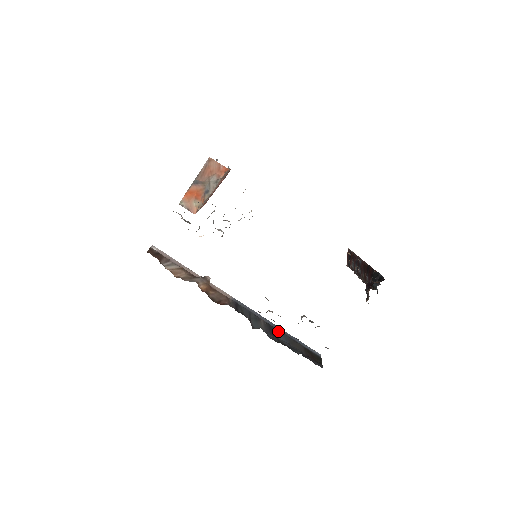
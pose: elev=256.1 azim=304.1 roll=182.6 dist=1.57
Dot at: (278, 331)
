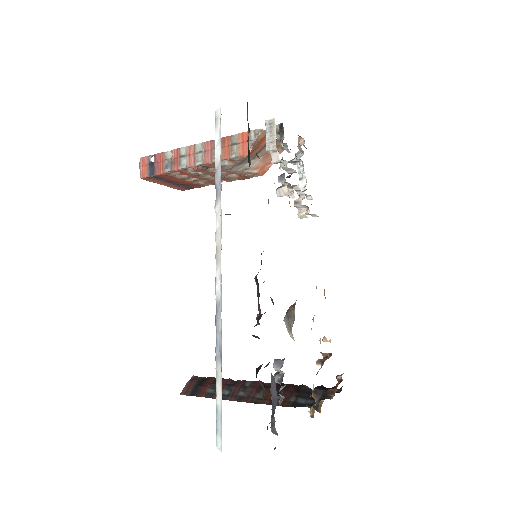
Dot at: occluded
